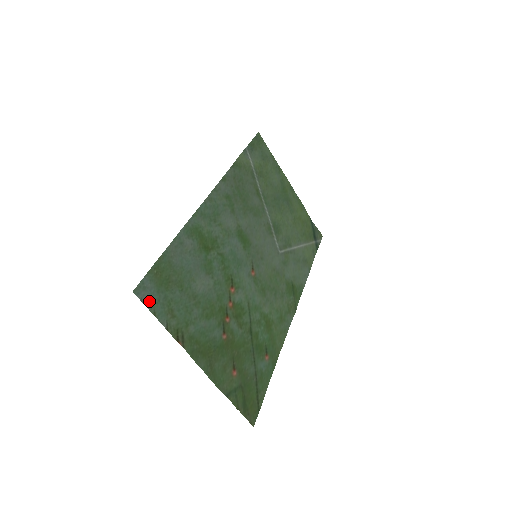
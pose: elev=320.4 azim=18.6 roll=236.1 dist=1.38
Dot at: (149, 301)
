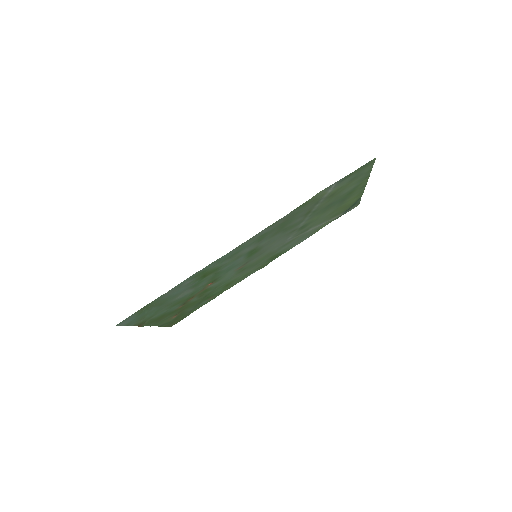
Dot at: (127, 323)
